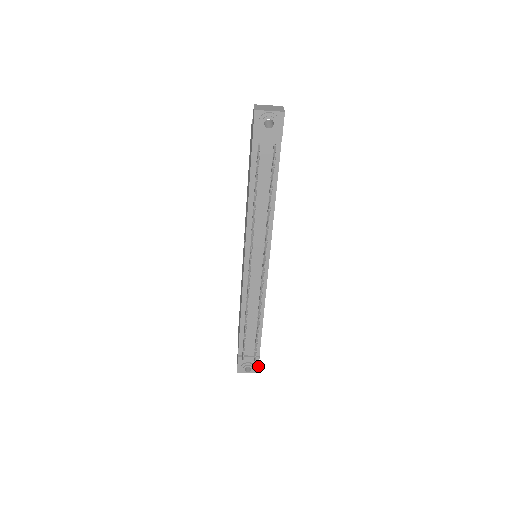
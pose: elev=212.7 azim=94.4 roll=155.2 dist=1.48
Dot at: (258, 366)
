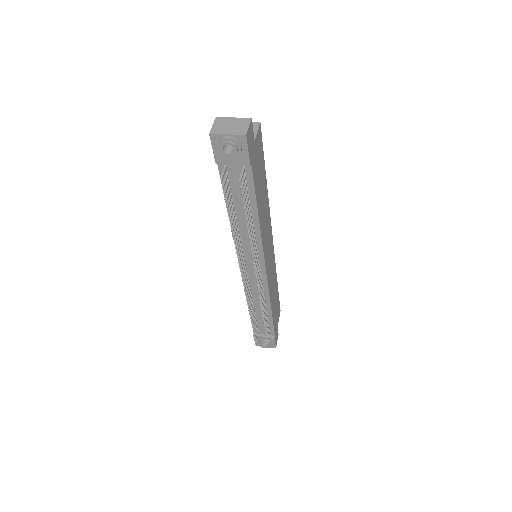
Dot at: (275, 343)
